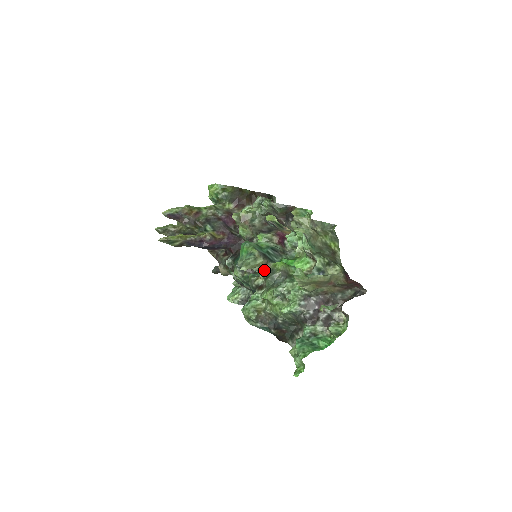
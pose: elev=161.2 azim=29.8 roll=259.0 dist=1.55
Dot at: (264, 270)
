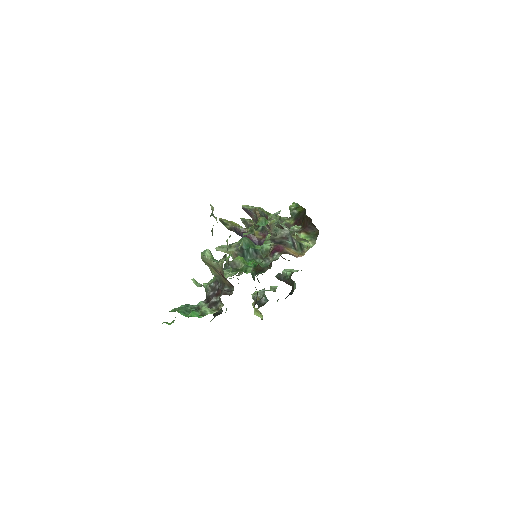
Dot at: occluded
